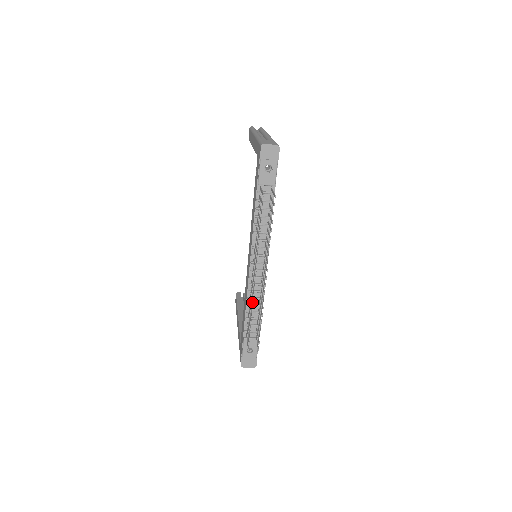
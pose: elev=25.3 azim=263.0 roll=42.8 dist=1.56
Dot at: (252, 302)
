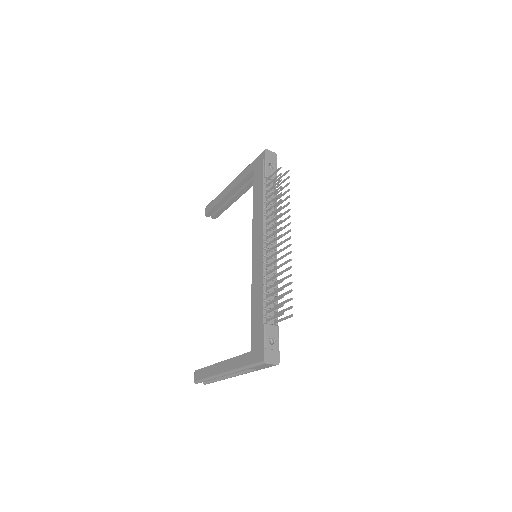
Dot at: (268, 283)
